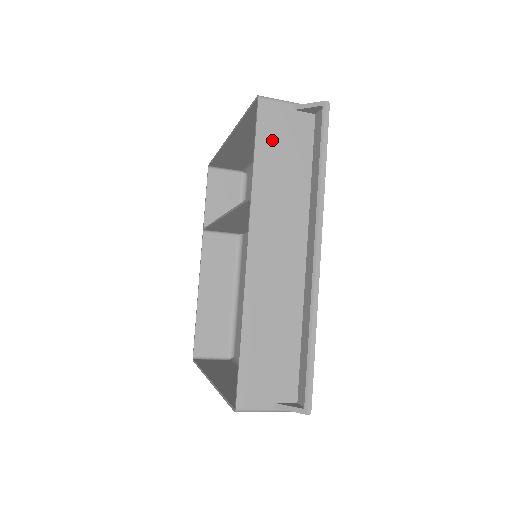
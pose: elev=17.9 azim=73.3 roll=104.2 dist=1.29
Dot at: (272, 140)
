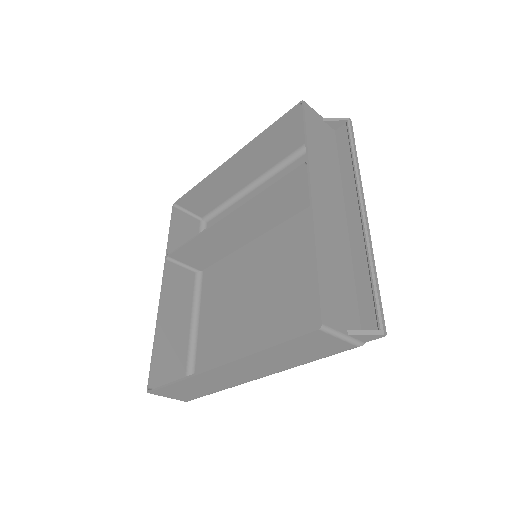
Dot at: (315, 130)
